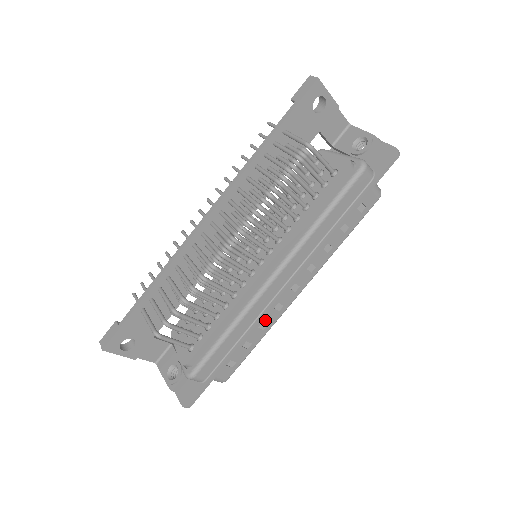
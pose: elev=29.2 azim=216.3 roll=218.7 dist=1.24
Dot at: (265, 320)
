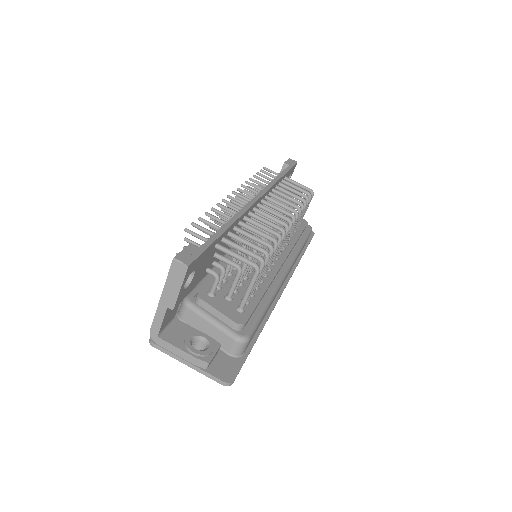
Dot at: occluded
